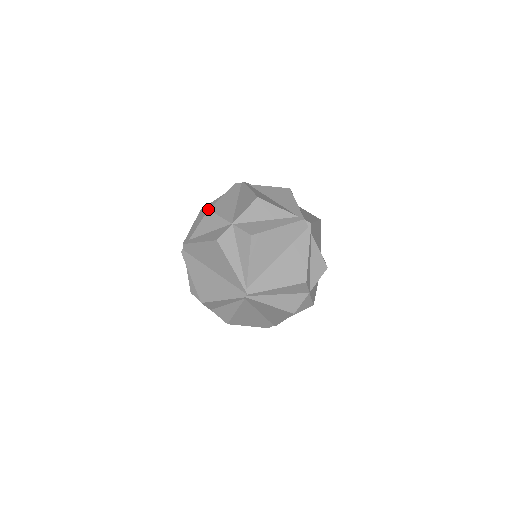
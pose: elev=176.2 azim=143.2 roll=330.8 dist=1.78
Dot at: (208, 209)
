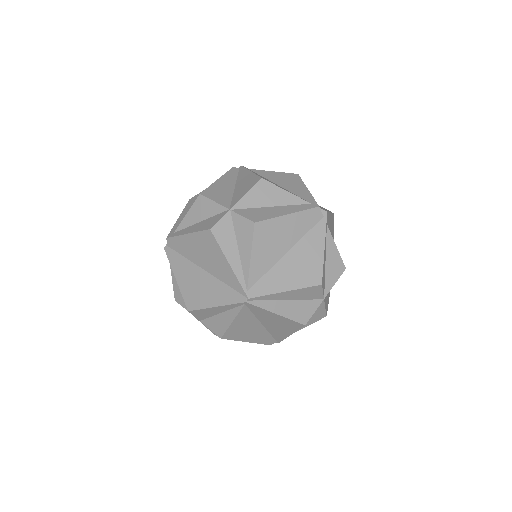
Dot at: occluded
